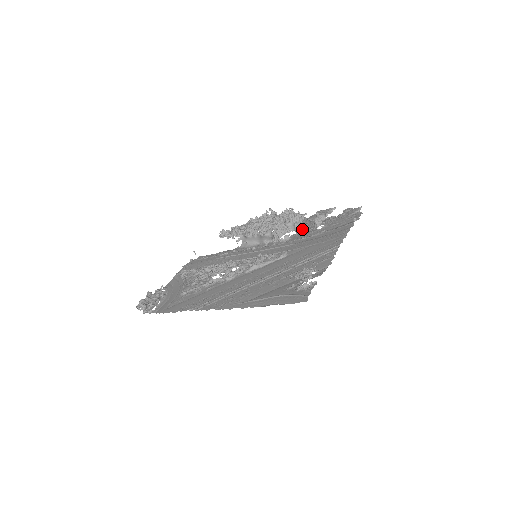
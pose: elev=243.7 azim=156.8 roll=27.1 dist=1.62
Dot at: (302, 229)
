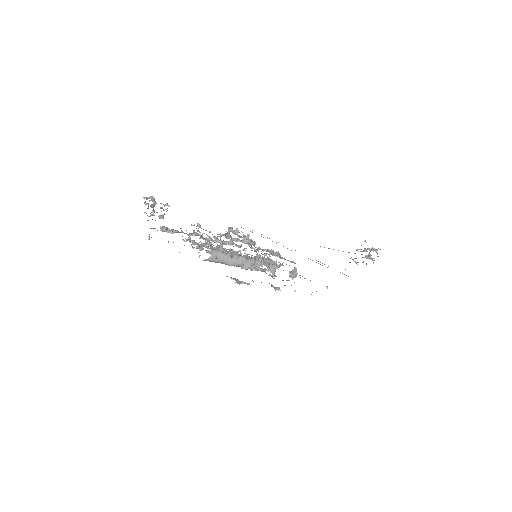
Dot at: (272, 277)
